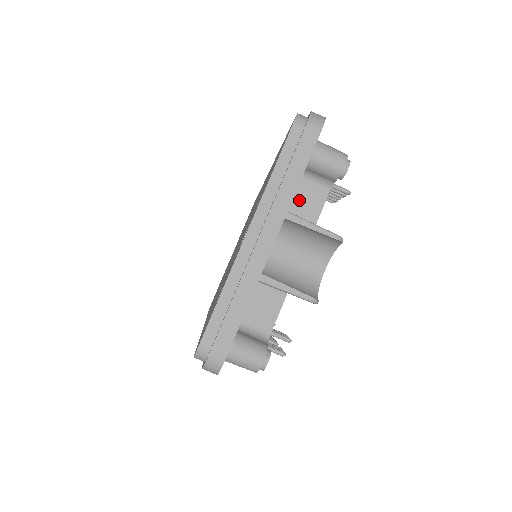
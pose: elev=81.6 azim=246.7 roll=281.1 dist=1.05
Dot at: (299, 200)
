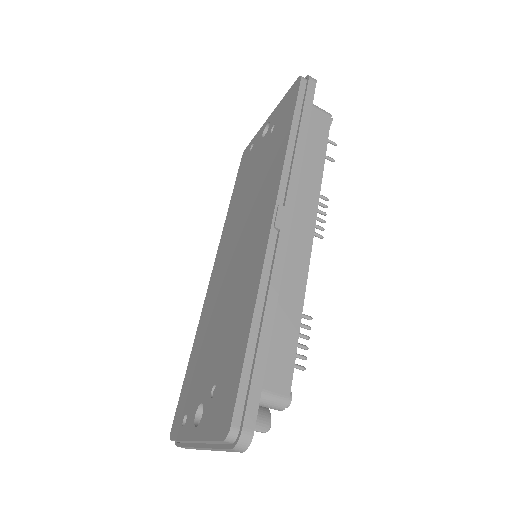
Dot at: occluded
